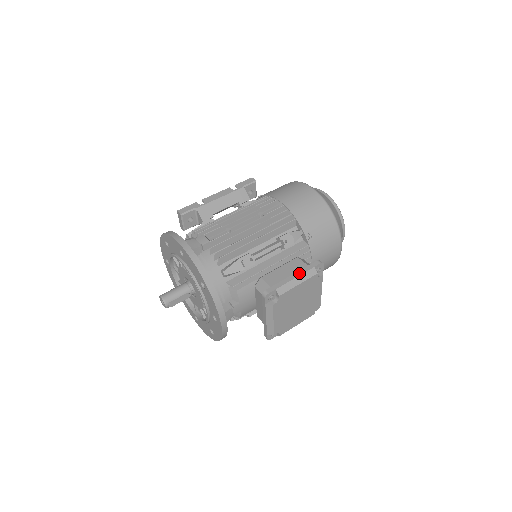
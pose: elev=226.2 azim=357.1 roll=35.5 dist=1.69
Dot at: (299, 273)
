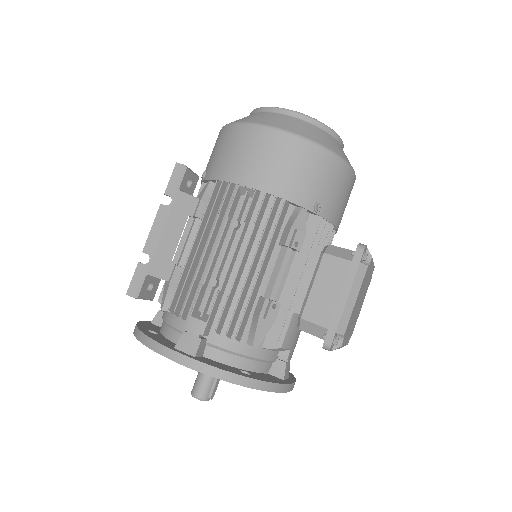
Dot at: (347, 286)
